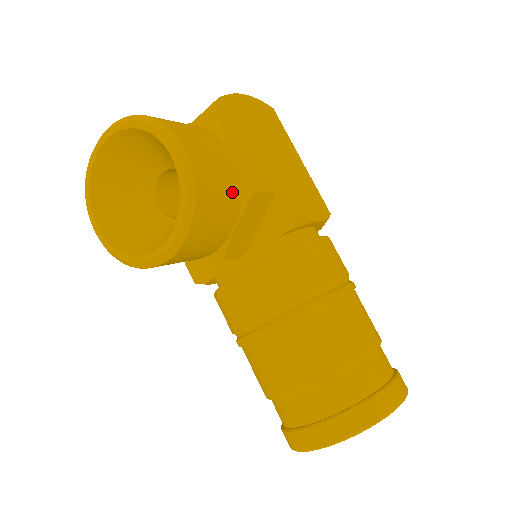
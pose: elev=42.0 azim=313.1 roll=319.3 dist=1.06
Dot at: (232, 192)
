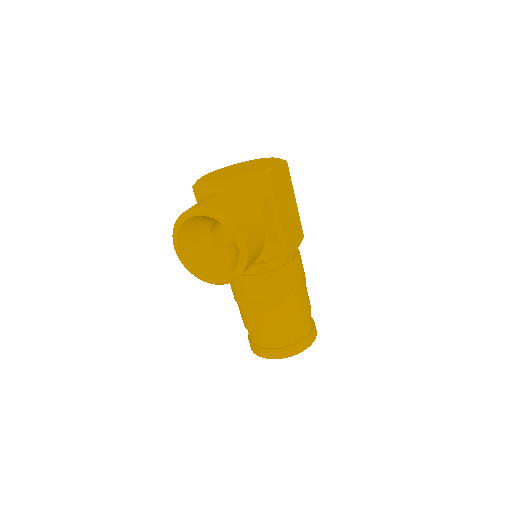
Dot at: (260, 250)
